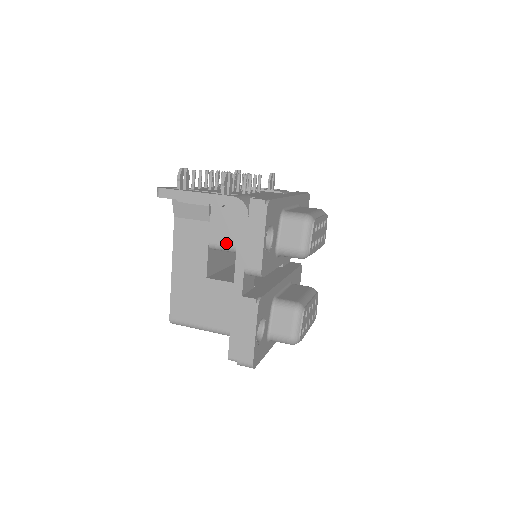
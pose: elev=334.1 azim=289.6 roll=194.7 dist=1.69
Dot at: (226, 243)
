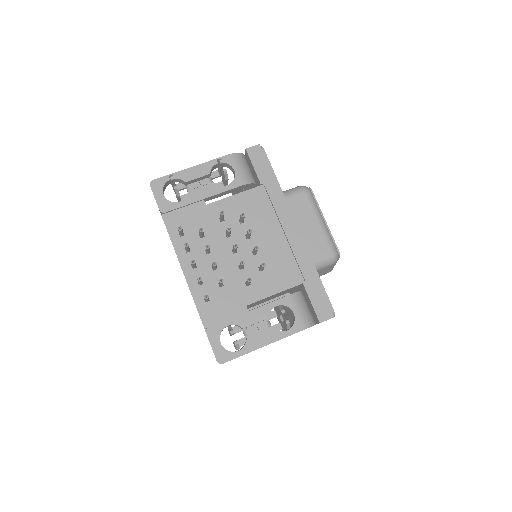
Dot at: occluded
